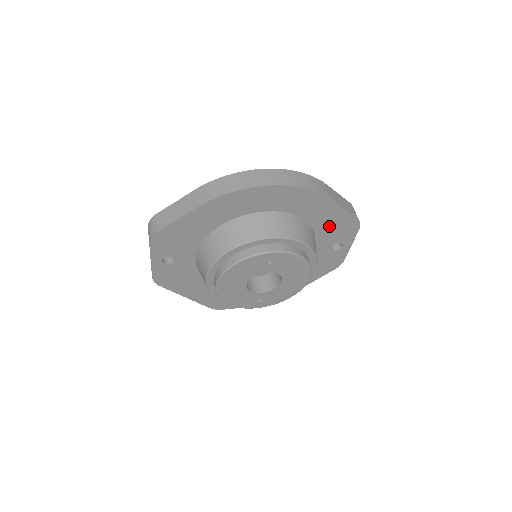
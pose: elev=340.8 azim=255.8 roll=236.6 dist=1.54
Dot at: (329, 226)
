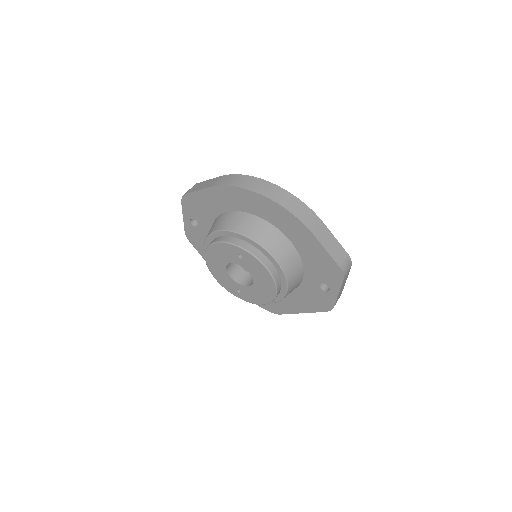
Dot at: (314, 261)
